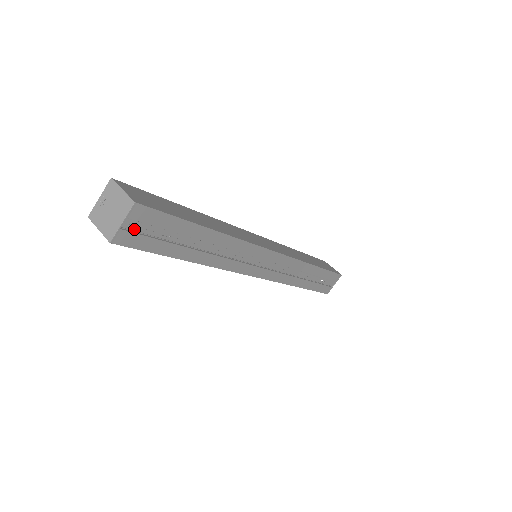
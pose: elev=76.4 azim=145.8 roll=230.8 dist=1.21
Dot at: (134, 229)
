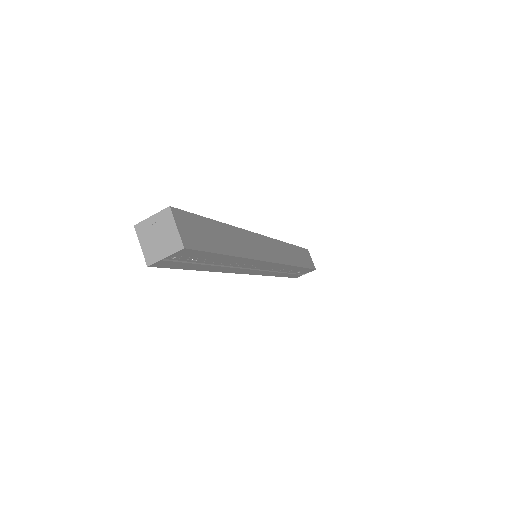
Dot at: (172, 259)
